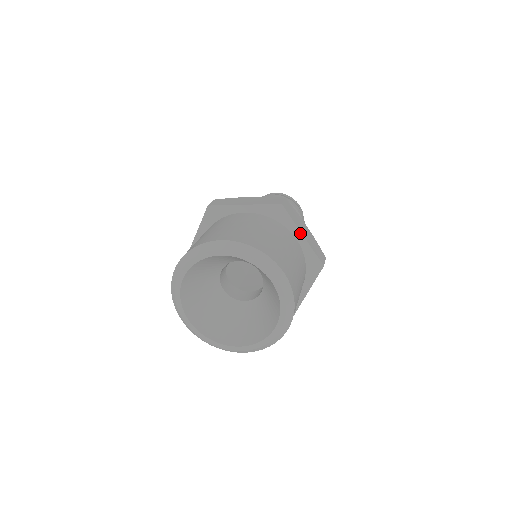
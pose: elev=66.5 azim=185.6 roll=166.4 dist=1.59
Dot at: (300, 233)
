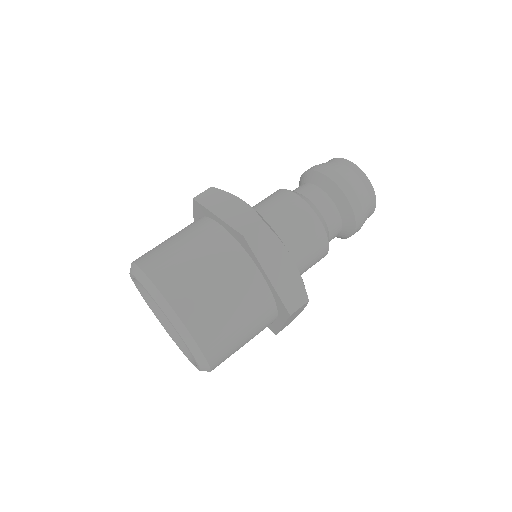
Dot at: (264, 273)
